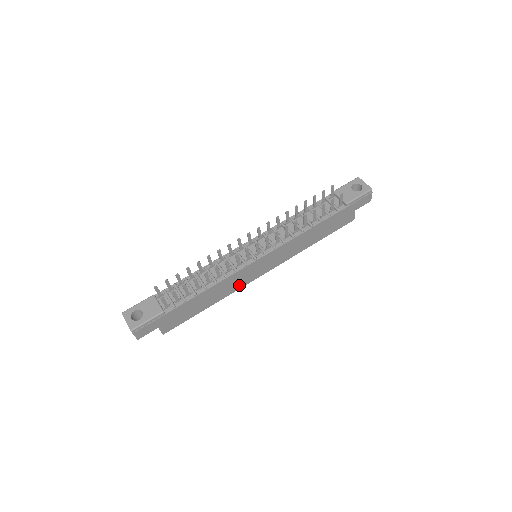
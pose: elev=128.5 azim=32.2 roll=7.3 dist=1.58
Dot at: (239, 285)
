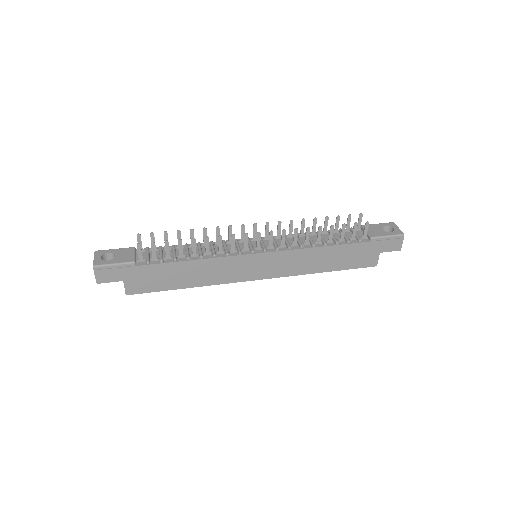
Dot at: (226, 278)
